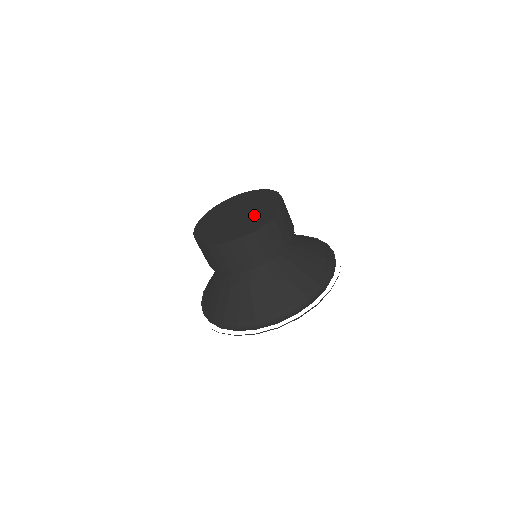
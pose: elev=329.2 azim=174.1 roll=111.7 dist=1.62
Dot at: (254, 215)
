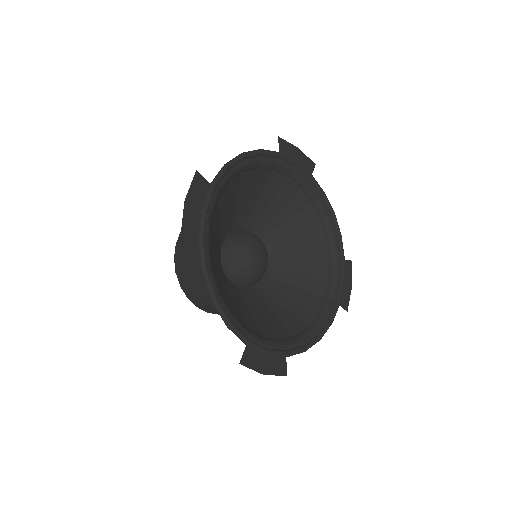
Dot at: occluded
